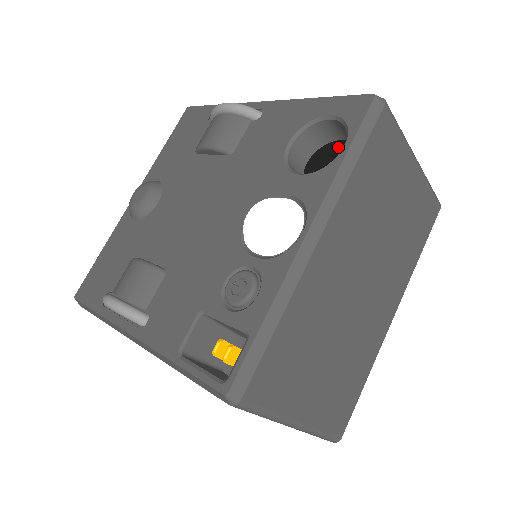
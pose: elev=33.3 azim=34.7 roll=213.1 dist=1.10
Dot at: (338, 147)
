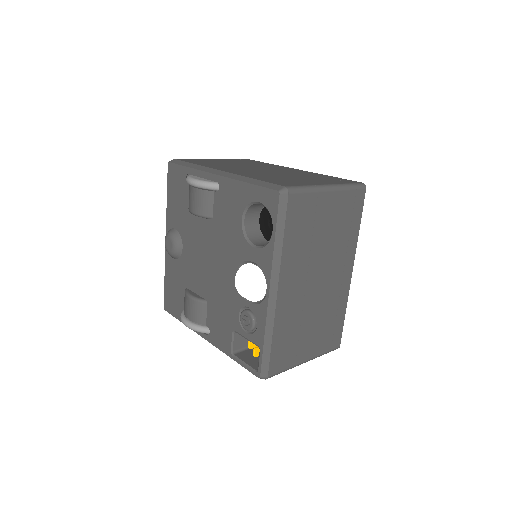
Dot at: occluded
